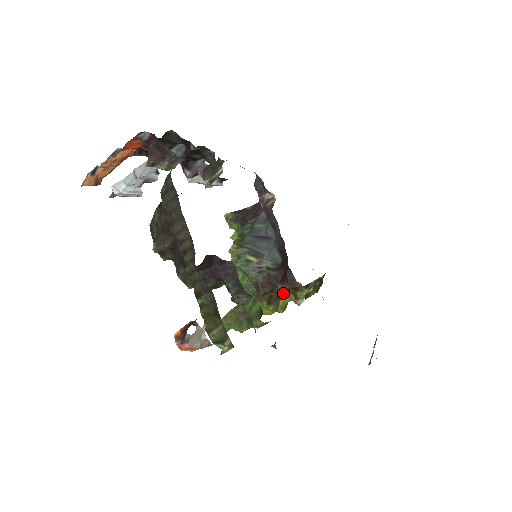
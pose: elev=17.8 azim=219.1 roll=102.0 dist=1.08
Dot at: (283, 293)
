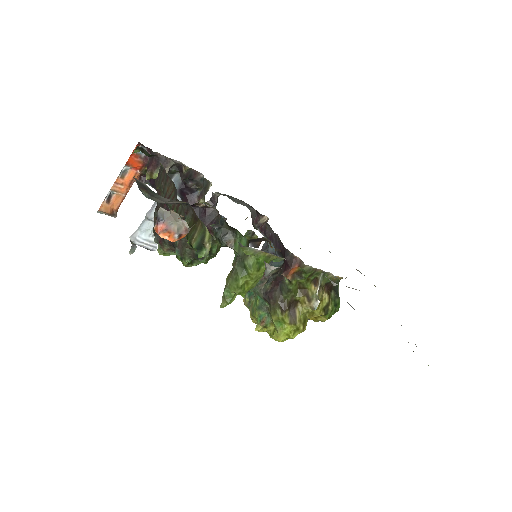
Dot at: (292, 292)
